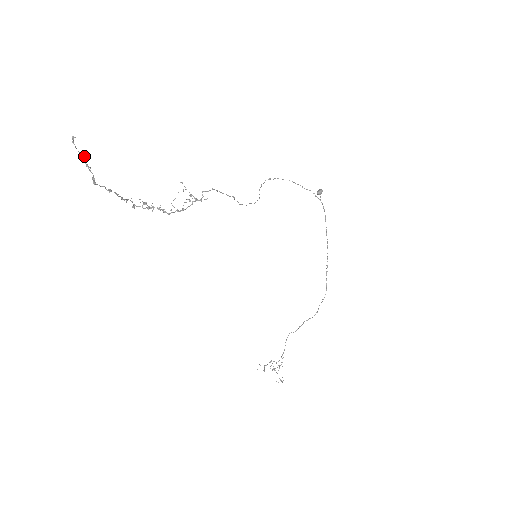
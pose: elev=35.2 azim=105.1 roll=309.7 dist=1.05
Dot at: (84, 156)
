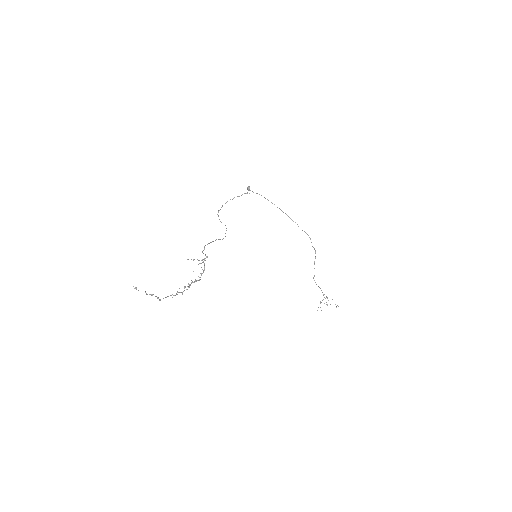
Dot at: occluded
